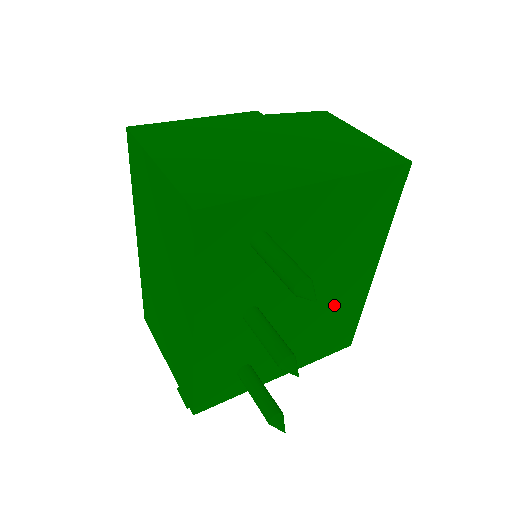
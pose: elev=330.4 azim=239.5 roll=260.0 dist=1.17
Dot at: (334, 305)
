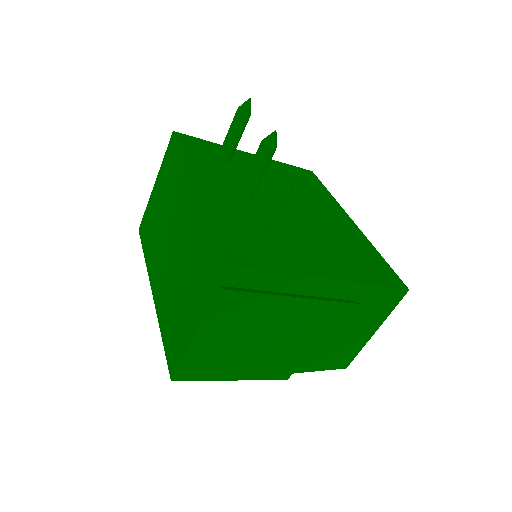
Dot at: (335, 231)
